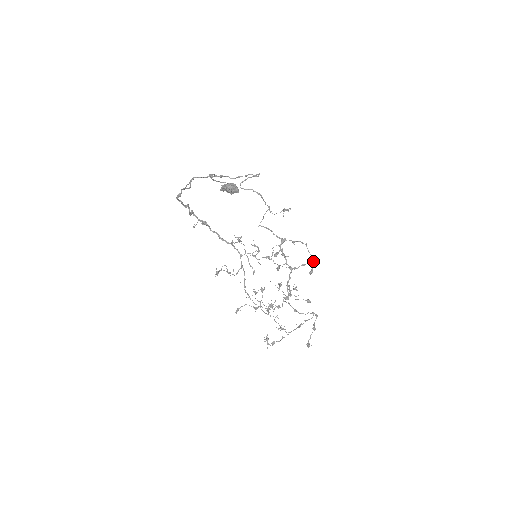
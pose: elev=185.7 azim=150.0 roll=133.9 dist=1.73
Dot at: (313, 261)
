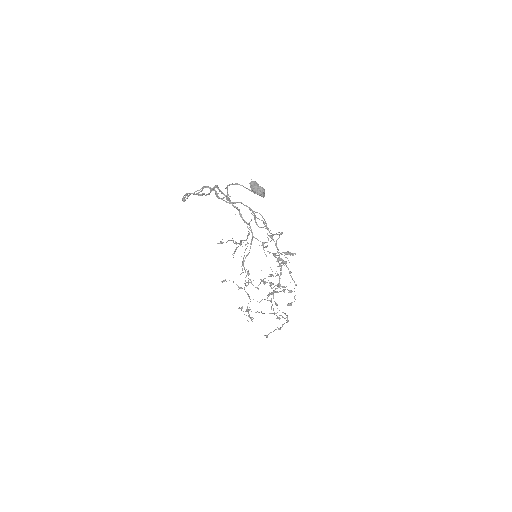
Dot at: occluded
